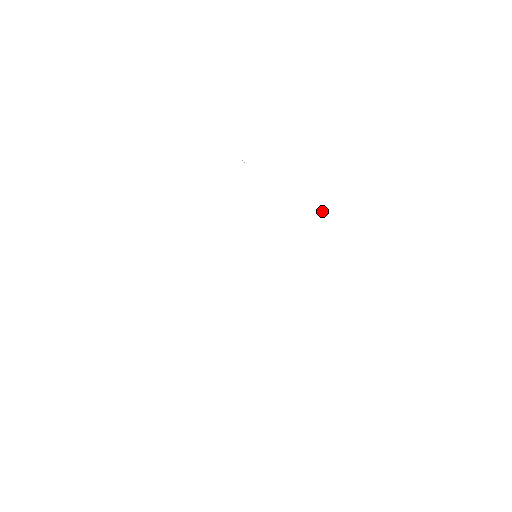
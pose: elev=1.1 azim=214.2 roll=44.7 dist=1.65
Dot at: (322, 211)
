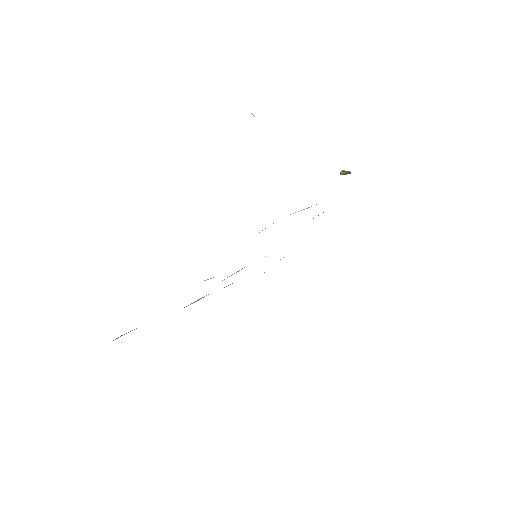
Dot at: (341, 174)
